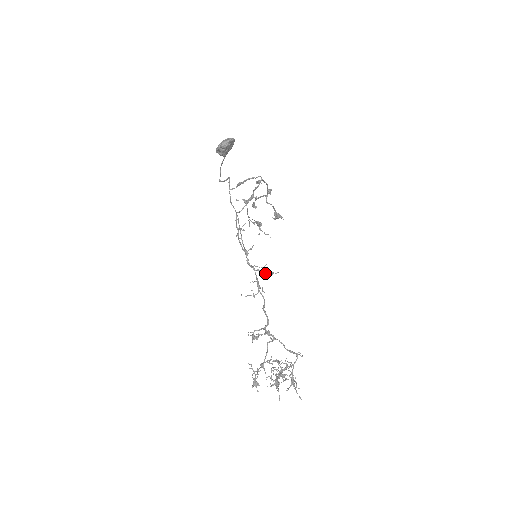
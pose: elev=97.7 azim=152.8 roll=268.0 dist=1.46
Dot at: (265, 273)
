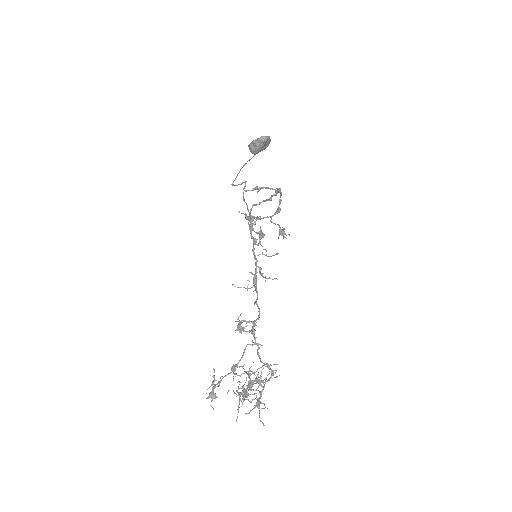
Dot at: (263, 273)
